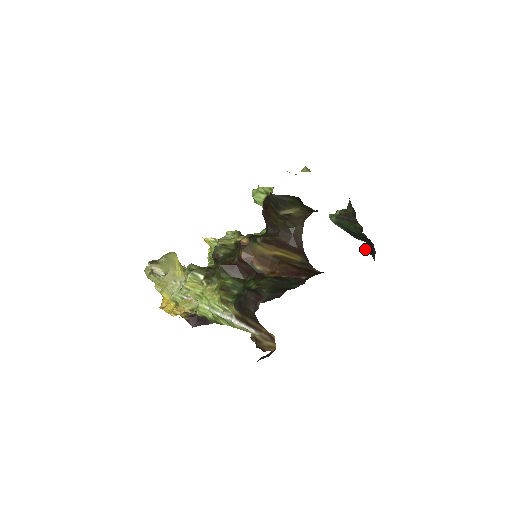
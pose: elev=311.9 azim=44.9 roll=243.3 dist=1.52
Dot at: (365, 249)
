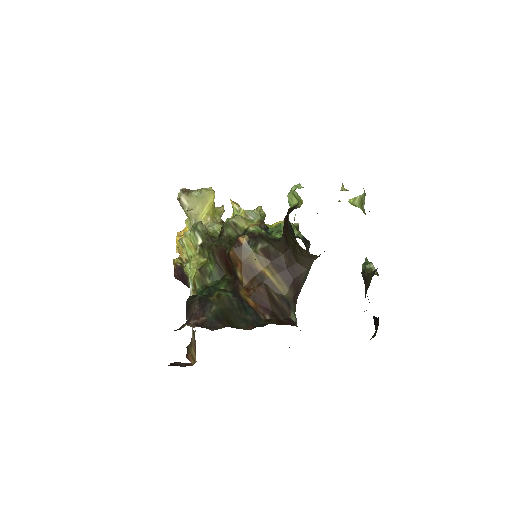
Dot at: (375, 320)
